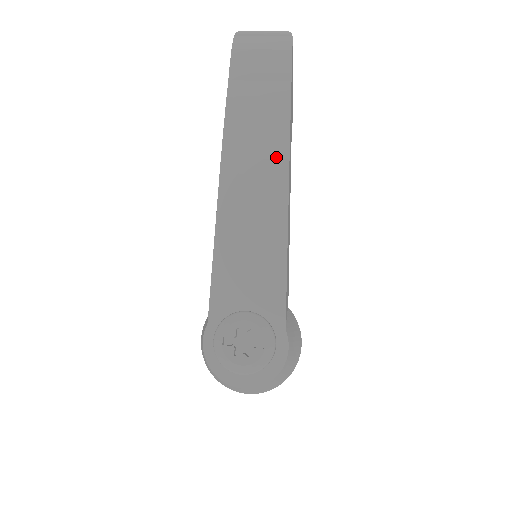
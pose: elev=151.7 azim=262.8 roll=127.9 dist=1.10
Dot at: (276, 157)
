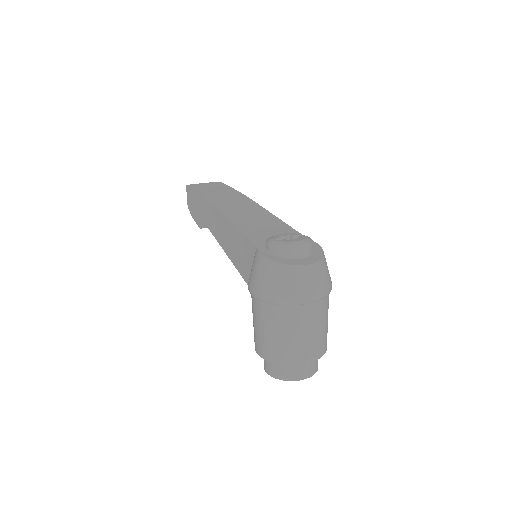
Dot at: (240, 197)
